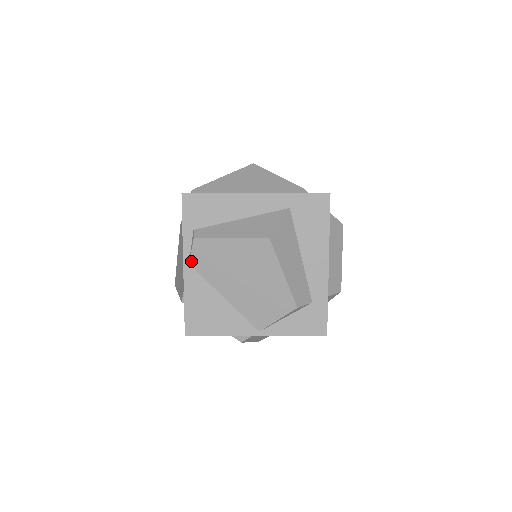
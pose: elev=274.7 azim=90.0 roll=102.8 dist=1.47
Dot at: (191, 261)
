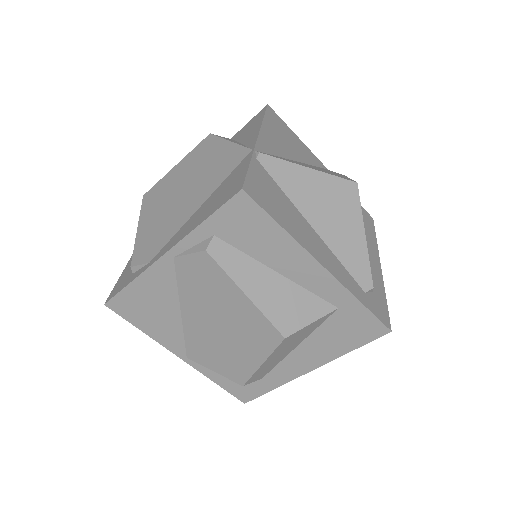
Dot at: (179, 259)
